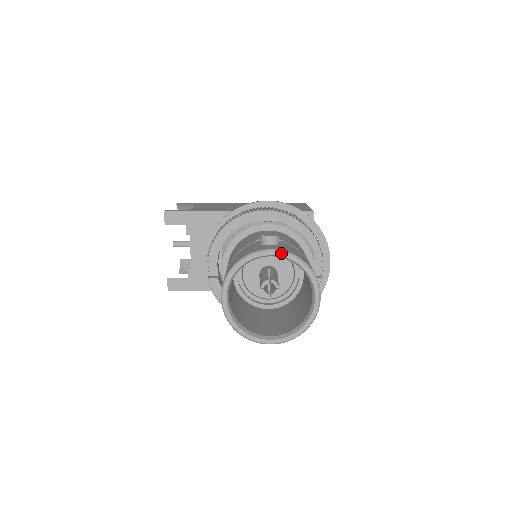
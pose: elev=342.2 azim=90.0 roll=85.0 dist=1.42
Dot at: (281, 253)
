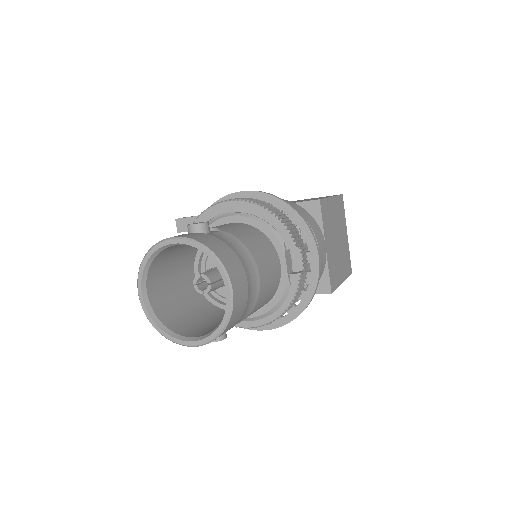
Dot at: (182, 240)
